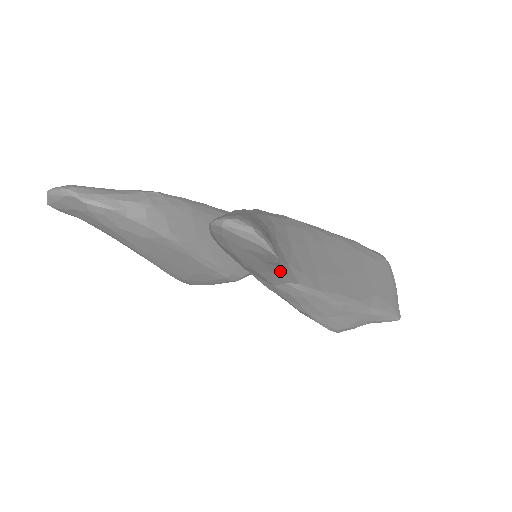
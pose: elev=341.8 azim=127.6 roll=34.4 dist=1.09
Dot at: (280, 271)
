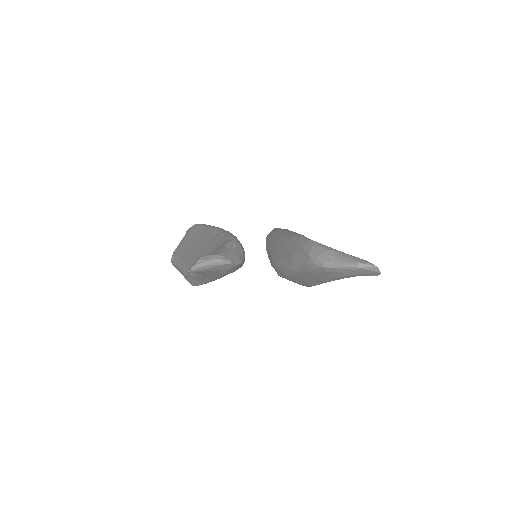
Dot at: occluded
